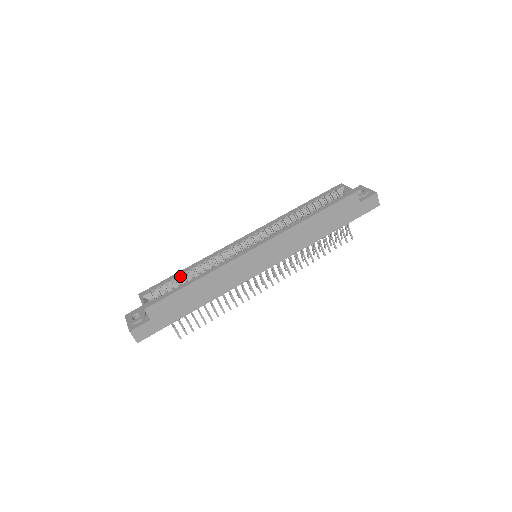
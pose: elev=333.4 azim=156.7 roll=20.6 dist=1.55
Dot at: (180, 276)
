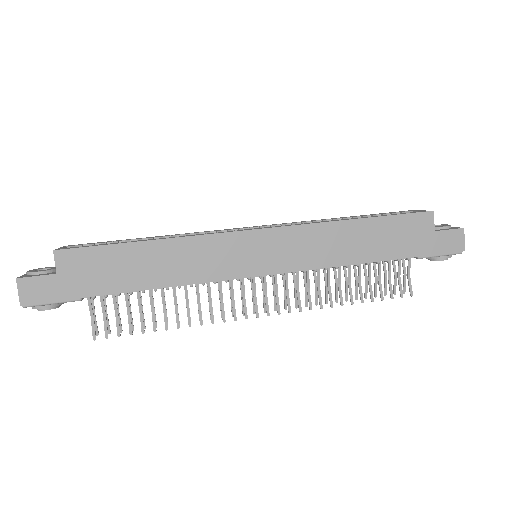
Dot at: occluded
